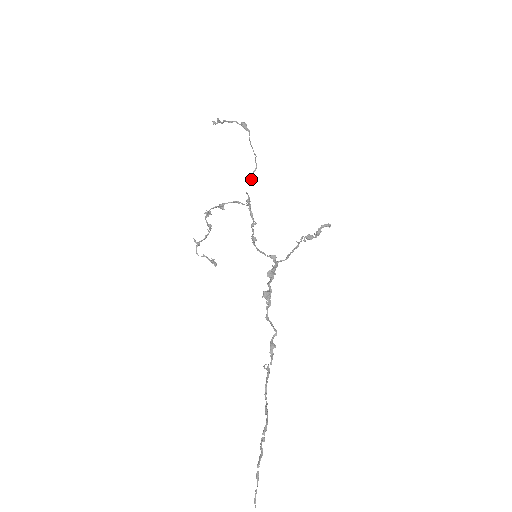
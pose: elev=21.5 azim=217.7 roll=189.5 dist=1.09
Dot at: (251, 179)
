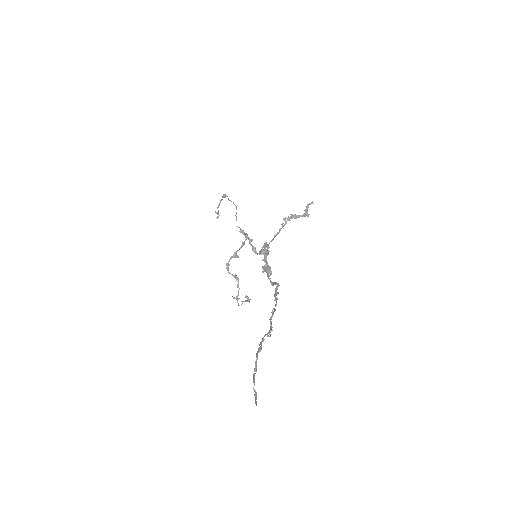
Dot at: occluded
